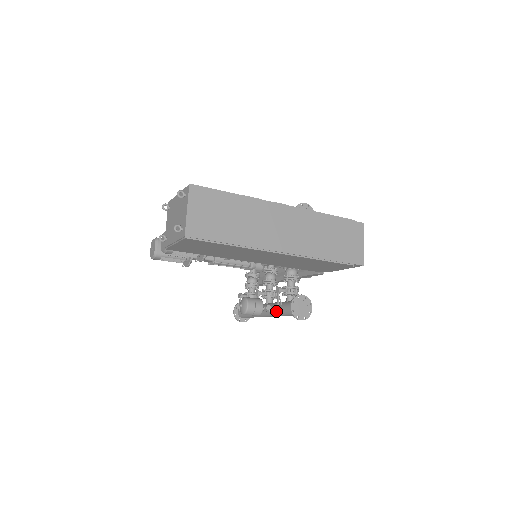
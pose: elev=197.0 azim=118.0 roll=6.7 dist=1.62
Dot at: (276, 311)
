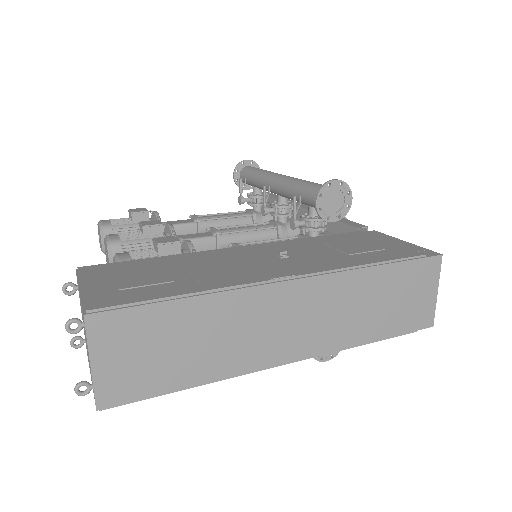
Dot at: occluded
